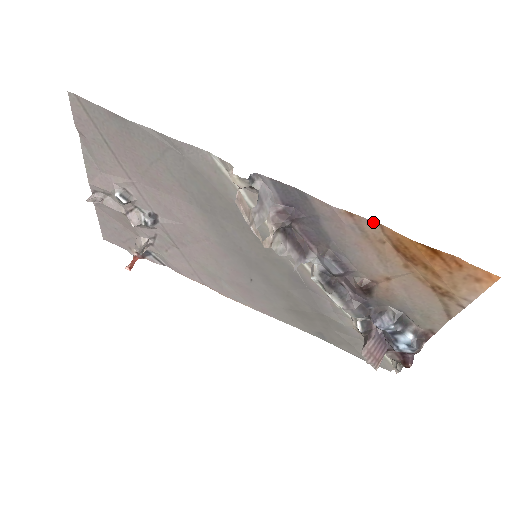
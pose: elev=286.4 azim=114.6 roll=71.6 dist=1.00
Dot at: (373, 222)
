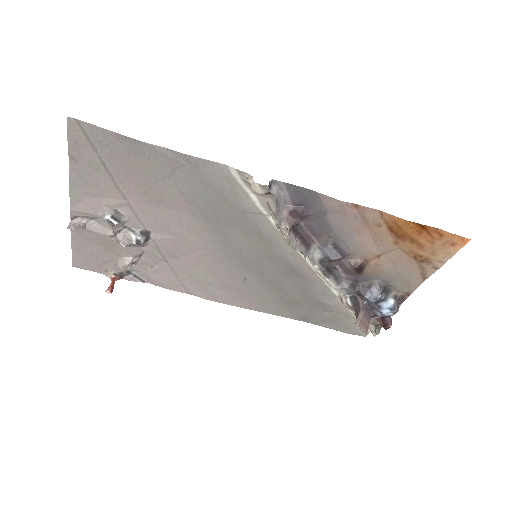
Dot at: (374, 210)
